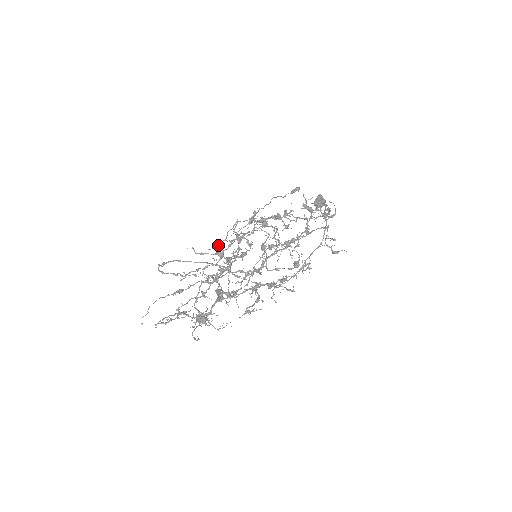
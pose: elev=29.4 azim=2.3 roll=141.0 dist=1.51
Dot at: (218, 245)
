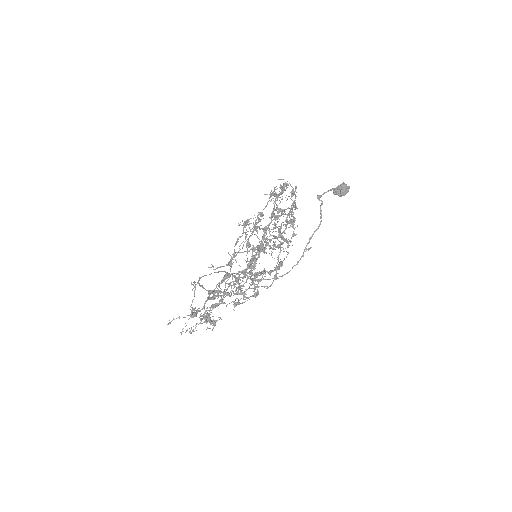
Dot at: (231, 258)
